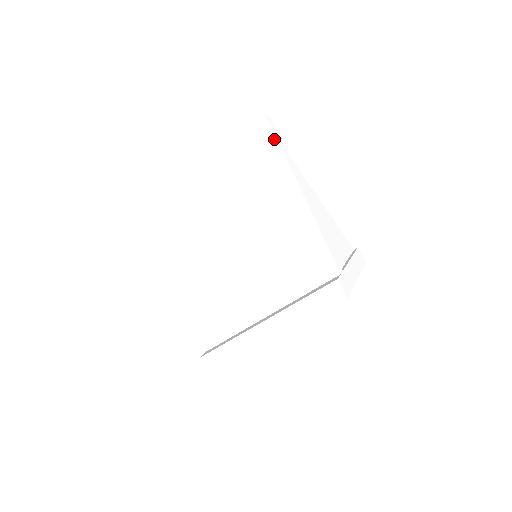
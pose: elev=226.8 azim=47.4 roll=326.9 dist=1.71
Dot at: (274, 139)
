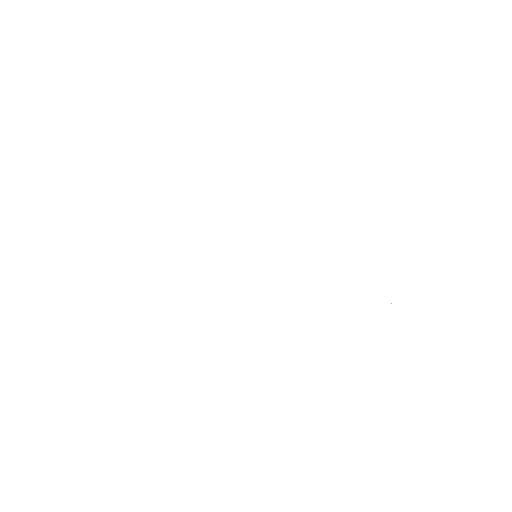
Dot at: (347, 153)
